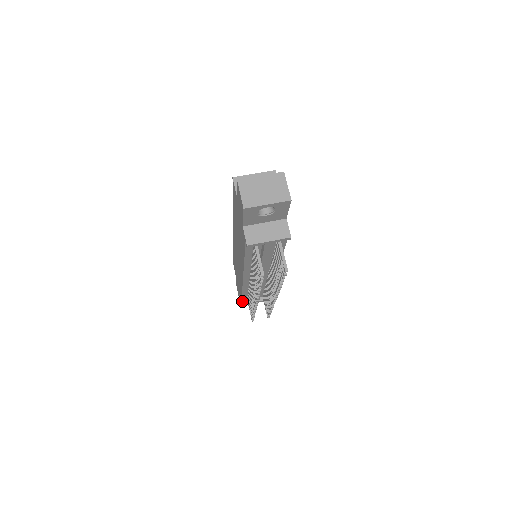
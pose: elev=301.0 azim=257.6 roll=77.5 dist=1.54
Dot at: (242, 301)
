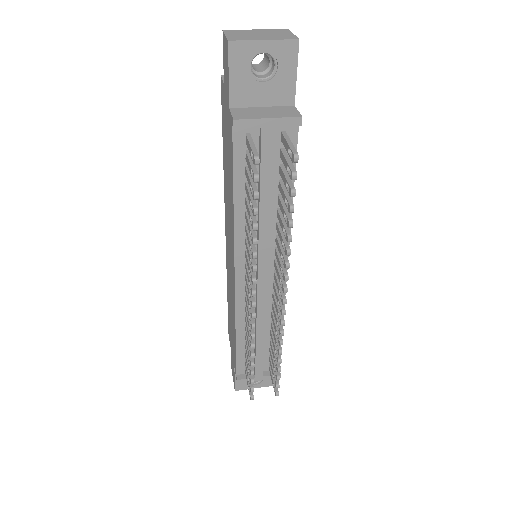
Dot at: (237, 375)
